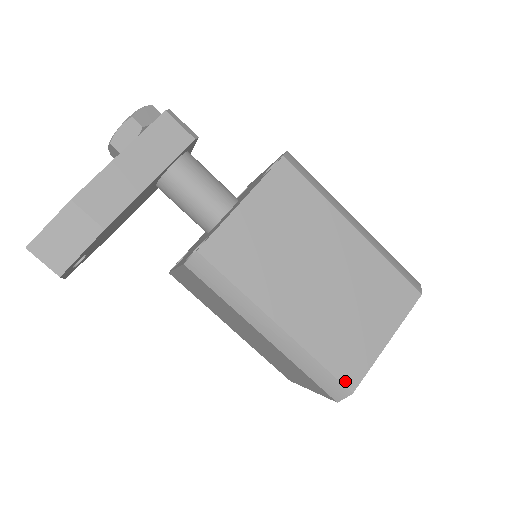
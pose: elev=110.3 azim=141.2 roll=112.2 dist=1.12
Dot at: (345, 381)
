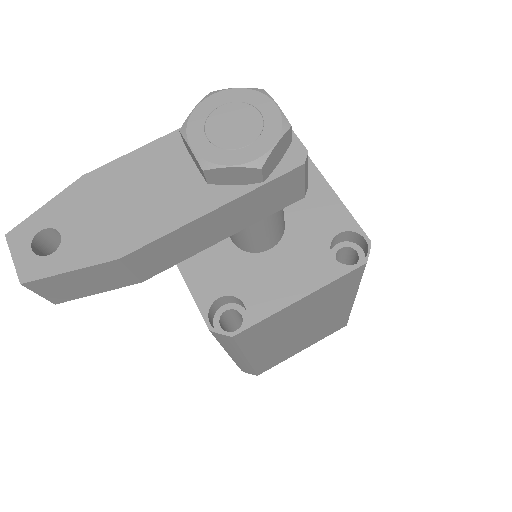
Dot at: (259, 372)
